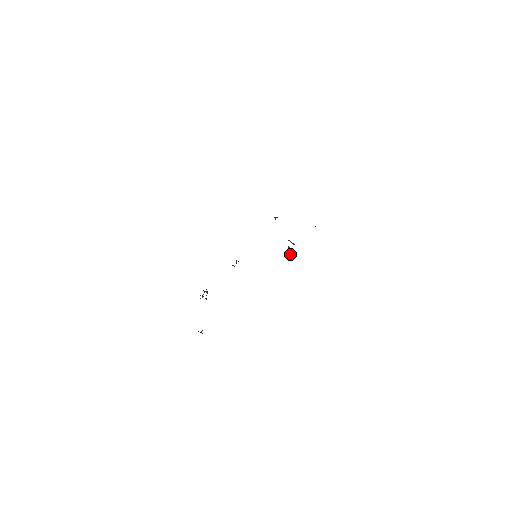
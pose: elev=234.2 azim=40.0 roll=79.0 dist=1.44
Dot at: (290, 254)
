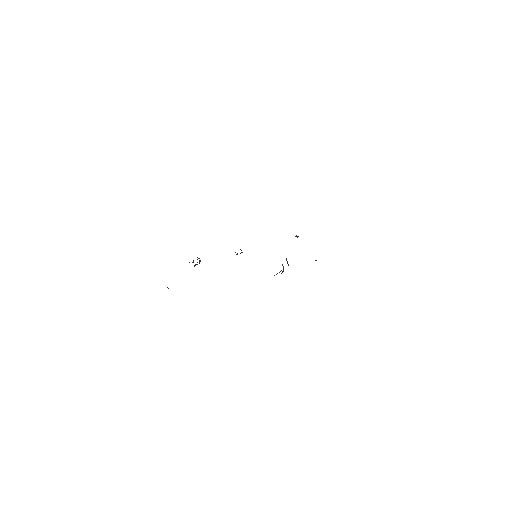
Dot at: (280, 271)
